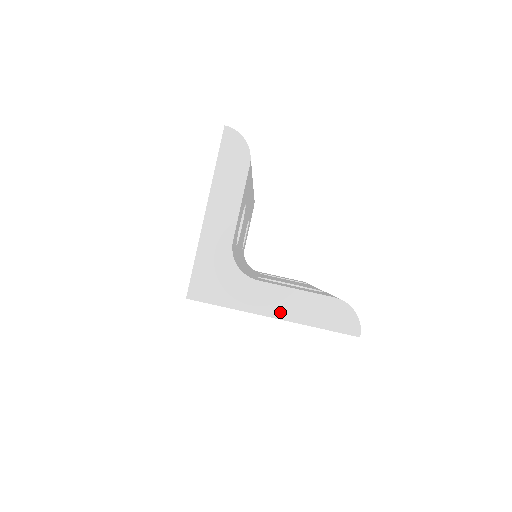
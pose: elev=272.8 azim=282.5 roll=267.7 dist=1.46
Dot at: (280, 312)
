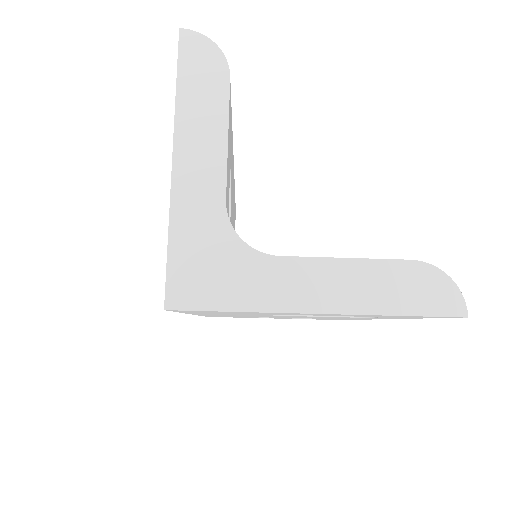
Dot at: (328, 301)
